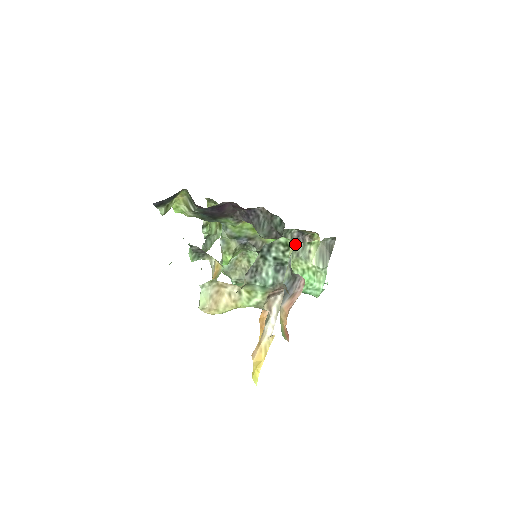
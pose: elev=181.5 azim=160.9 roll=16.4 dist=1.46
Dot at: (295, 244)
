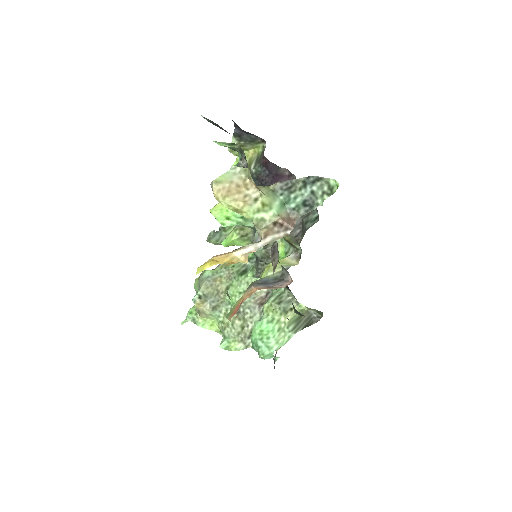
Dot at: (285, 293)
